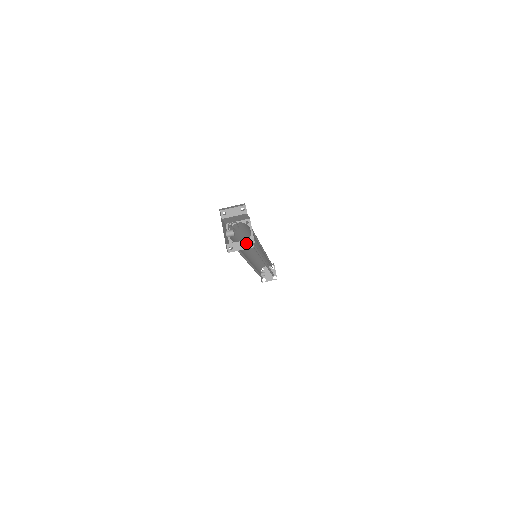
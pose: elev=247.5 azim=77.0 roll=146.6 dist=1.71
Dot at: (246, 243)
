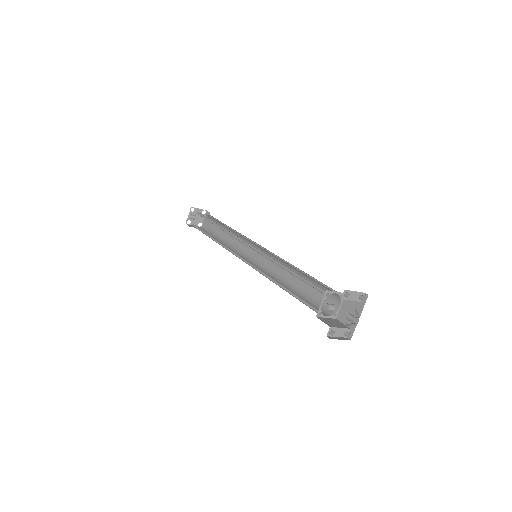
Dot at: (344, 331)
